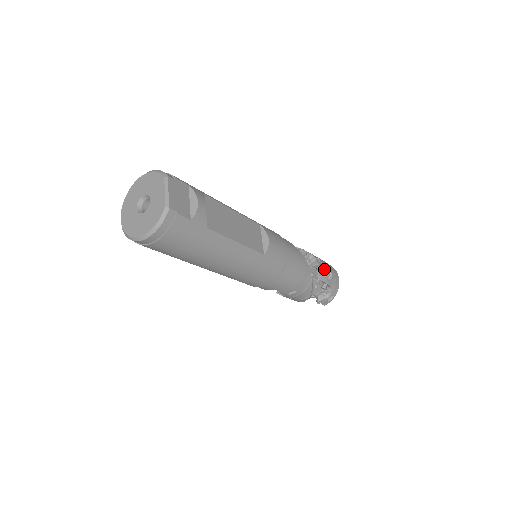
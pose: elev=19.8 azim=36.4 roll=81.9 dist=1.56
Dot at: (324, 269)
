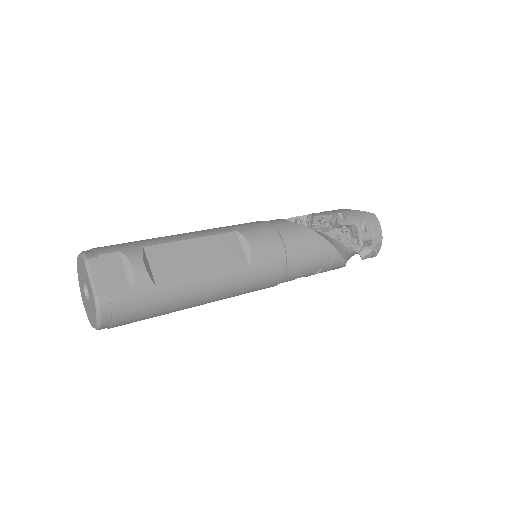
Dot at: (351, 224)
